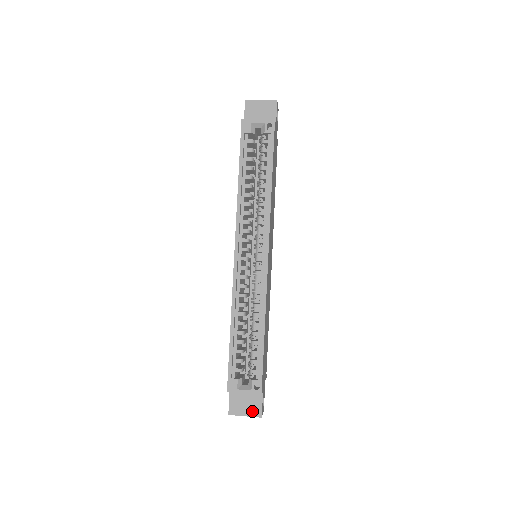
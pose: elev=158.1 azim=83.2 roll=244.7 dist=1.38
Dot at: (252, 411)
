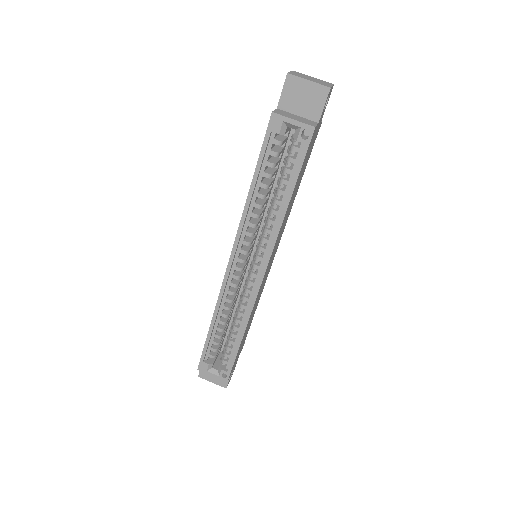
Dot at: (219, 381)
